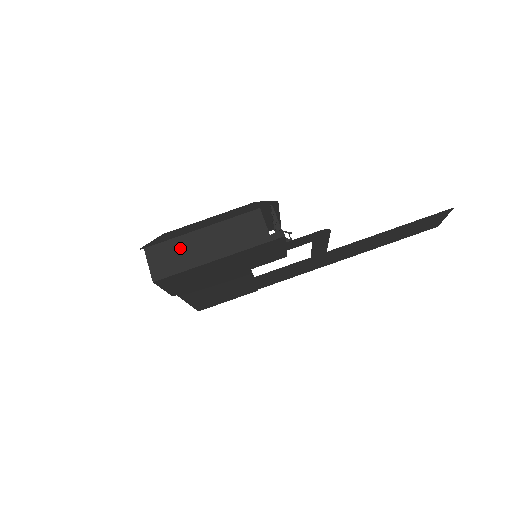
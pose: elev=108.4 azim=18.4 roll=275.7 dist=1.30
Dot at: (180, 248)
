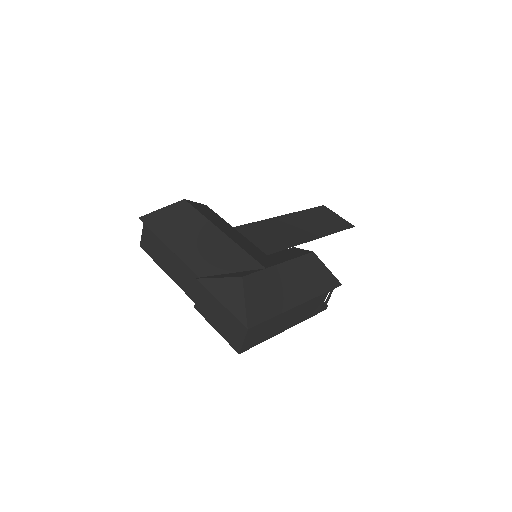
Dot at: (272, 324)
